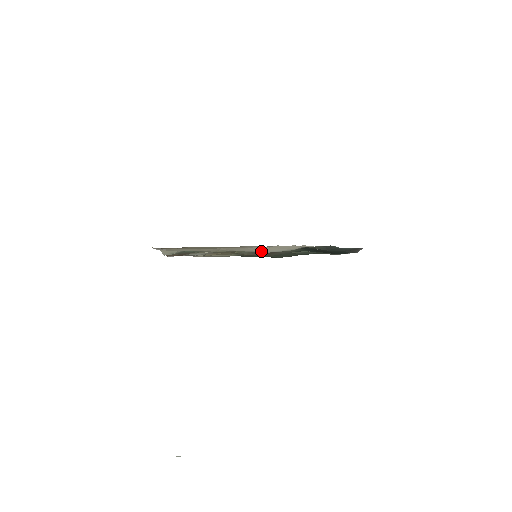
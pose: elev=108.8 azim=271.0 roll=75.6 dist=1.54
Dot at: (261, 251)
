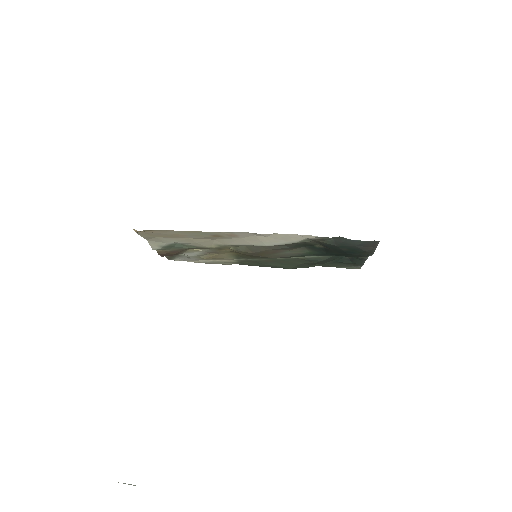
Dot at: (258, 244)
